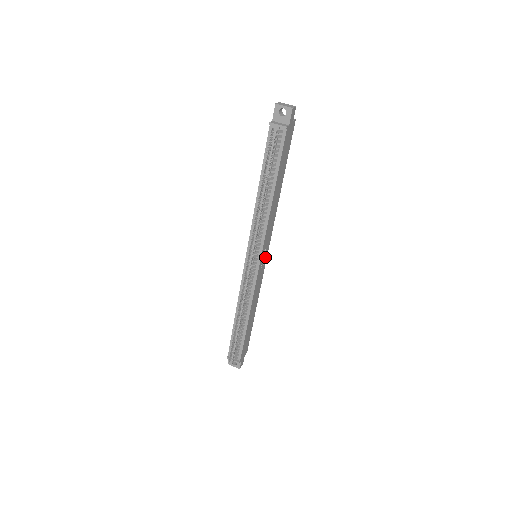
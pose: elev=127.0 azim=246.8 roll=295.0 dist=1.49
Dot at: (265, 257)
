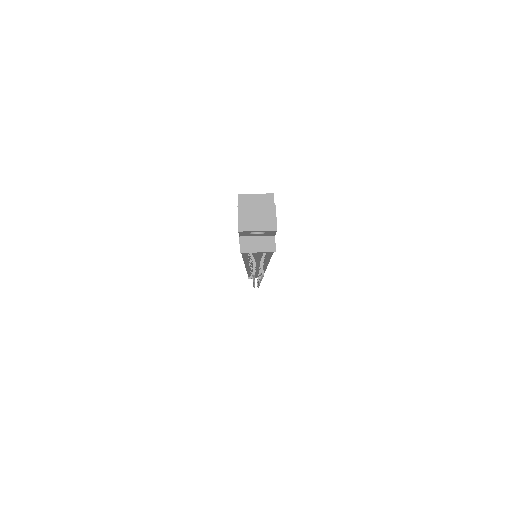
Dot at: occluded
